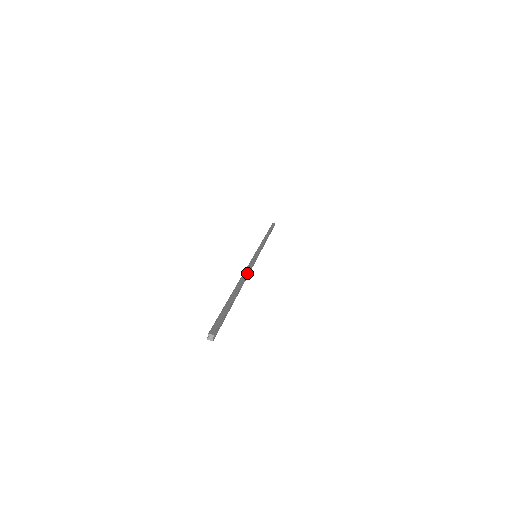
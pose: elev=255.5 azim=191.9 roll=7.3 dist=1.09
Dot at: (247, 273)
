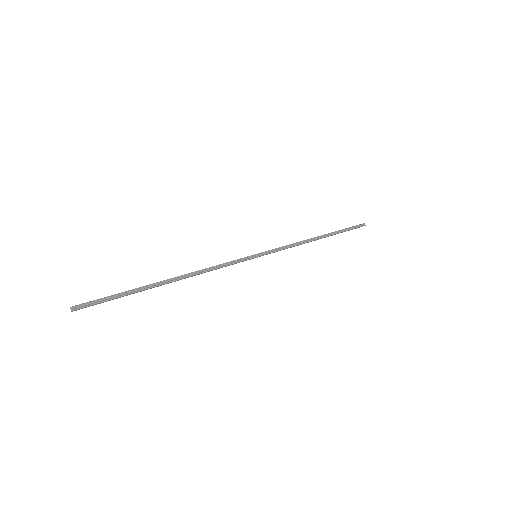
Dot at: (203, 269)
